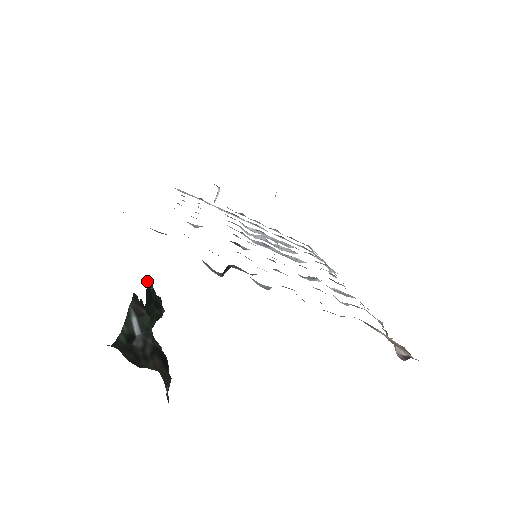
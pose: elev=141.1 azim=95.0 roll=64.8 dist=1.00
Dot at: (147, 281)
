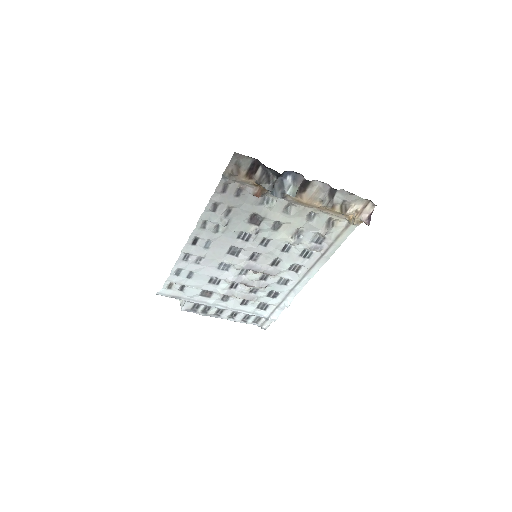
Dot at: occluded
